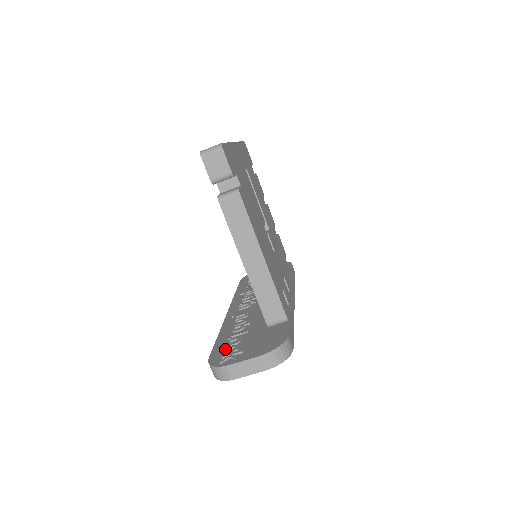
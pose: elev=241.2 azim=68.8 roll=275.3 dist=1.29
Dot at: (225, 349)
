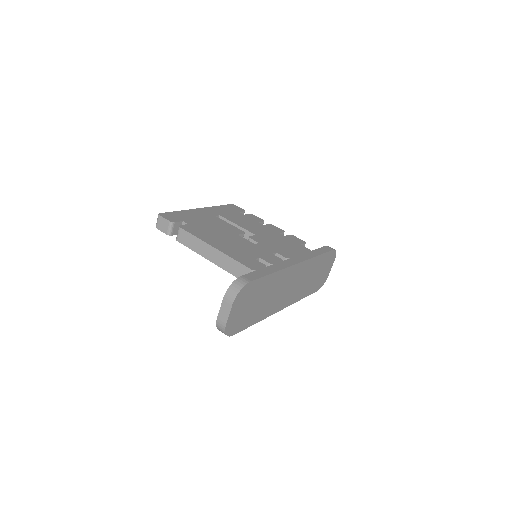
Dot at: occluded
